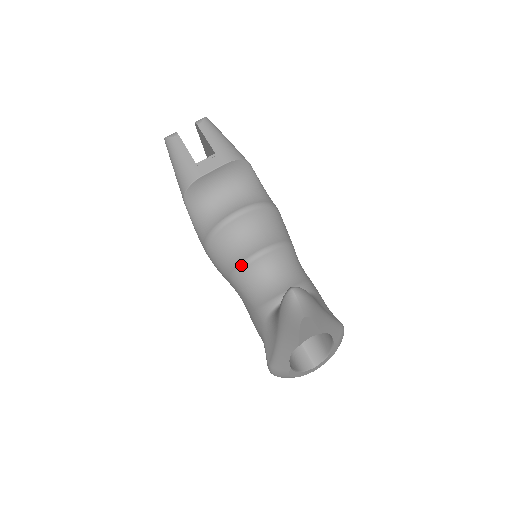
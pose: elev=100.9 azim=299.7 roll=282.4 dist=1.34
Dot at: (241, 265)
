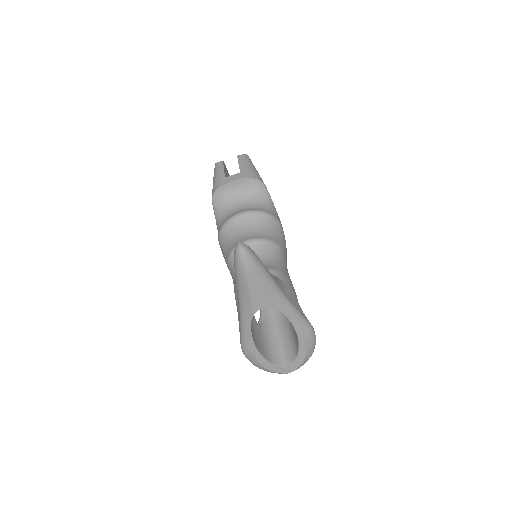
Dot at: (233, 249)
